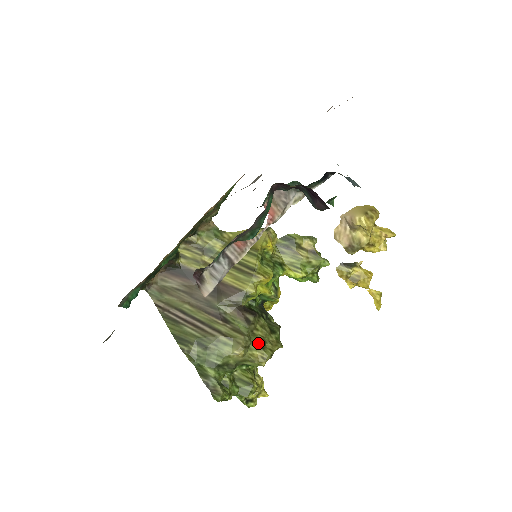
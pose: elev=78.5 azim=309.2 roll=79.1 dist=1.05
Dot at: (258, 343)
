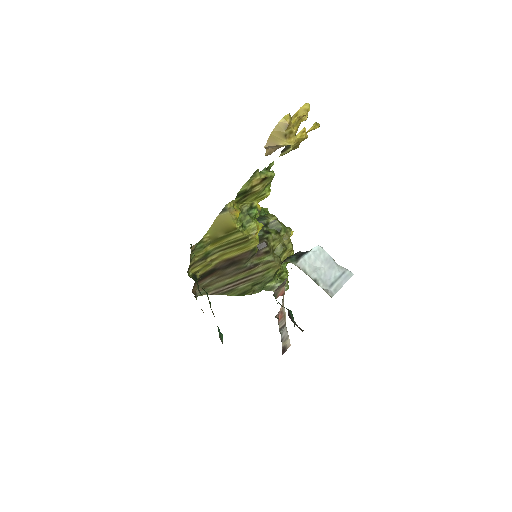
Dot at: (282, 252)
